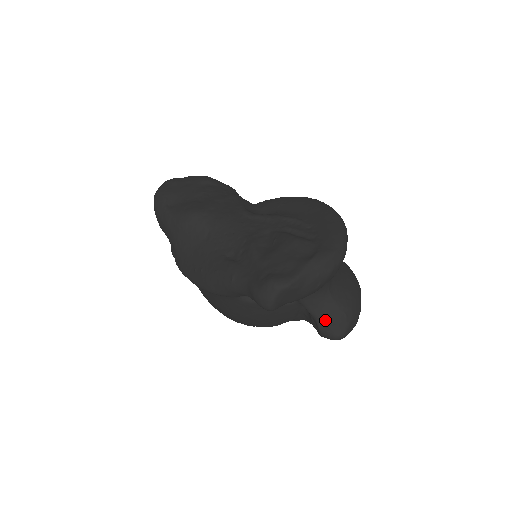
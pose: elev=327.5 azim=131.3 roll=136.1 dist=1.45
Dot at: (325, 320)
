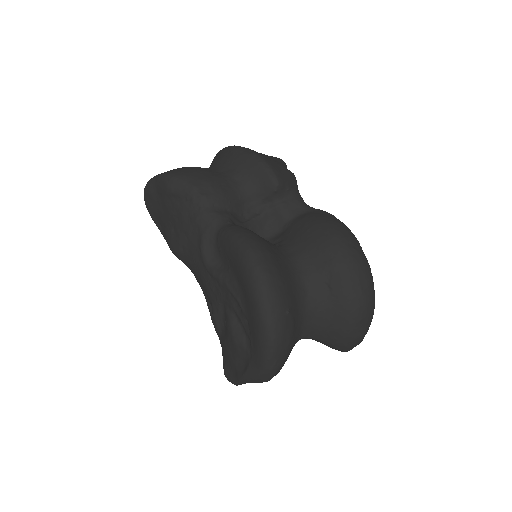
Dot at: occluded
